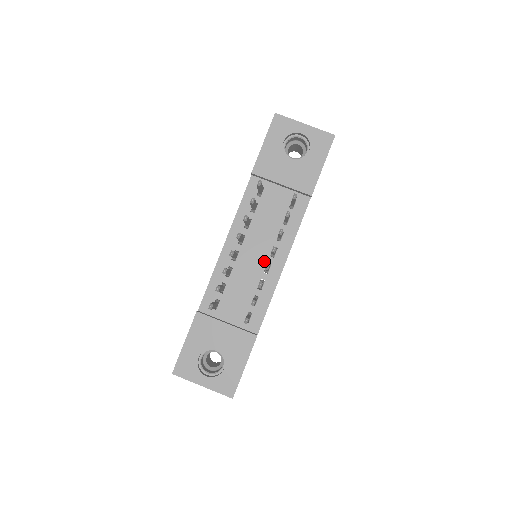
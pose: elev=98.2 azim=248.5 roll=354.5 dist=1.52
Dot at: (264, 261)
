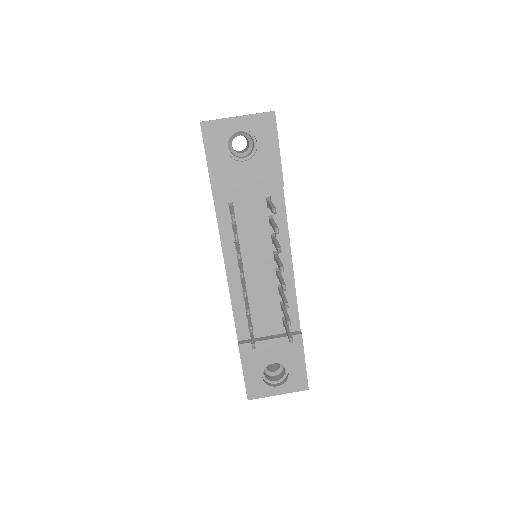
Dot at: (271, 269)
